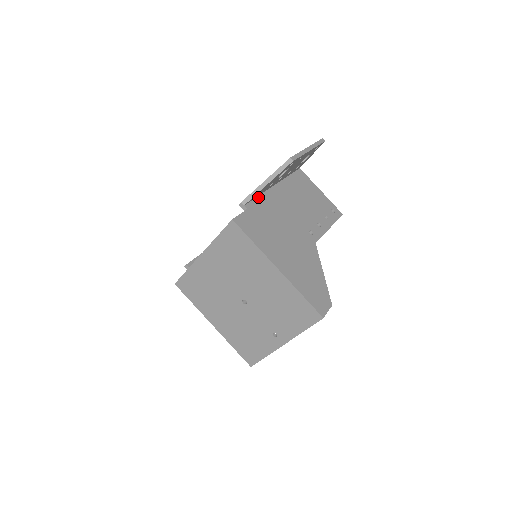
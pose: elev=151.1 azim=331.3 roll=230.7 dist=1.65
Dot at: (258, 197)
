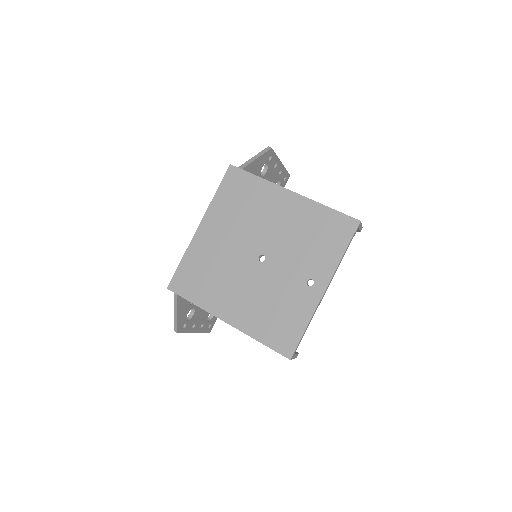
Dot at: occluded
